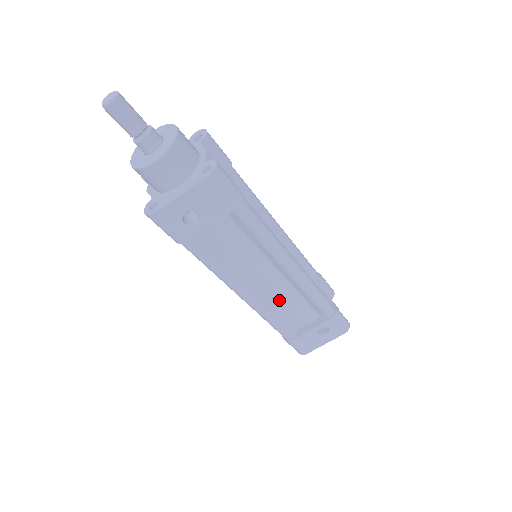
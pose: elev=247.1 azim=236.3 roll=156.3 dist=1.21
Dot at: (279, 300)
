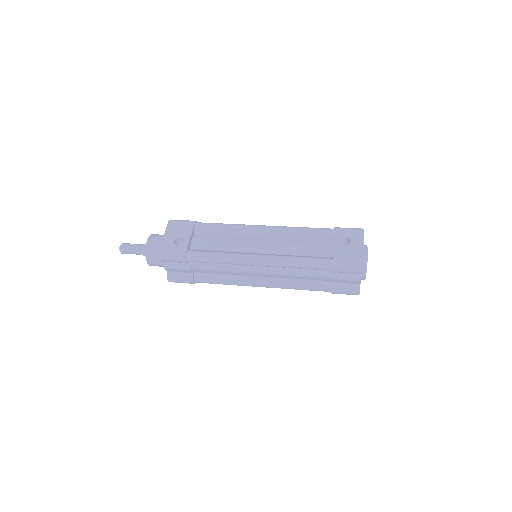
Dot at: (287, 249)
